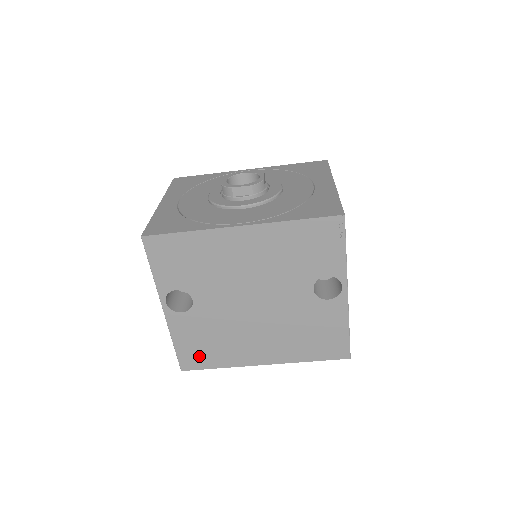
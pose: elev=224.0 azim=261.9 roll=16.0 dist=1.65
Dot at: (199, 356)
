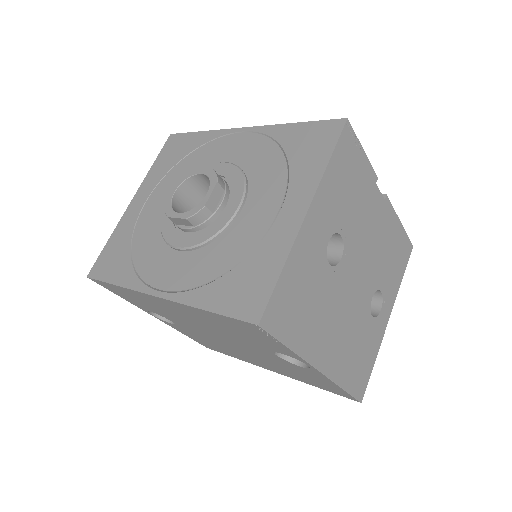
Dot at: (212, 347)
